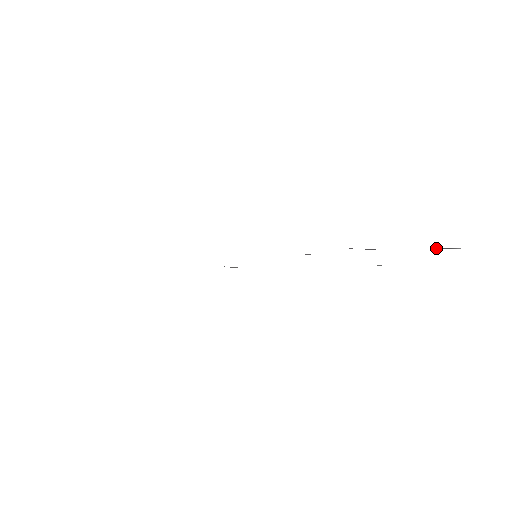
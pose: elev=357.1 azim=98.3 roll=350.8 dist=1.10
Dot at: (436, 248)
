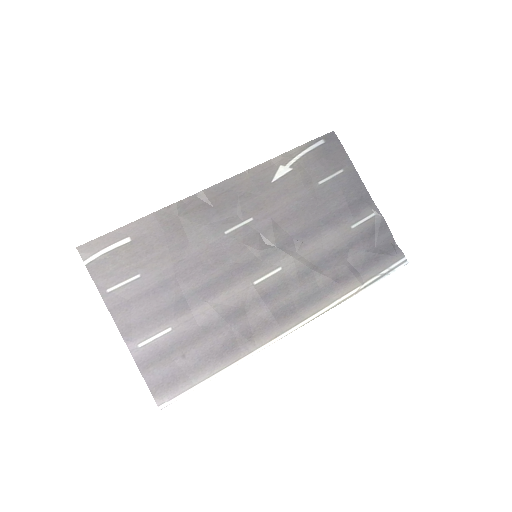
Dot at: (382, 242)
